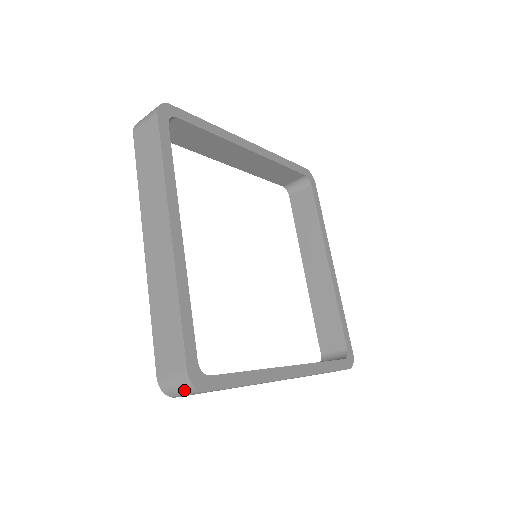
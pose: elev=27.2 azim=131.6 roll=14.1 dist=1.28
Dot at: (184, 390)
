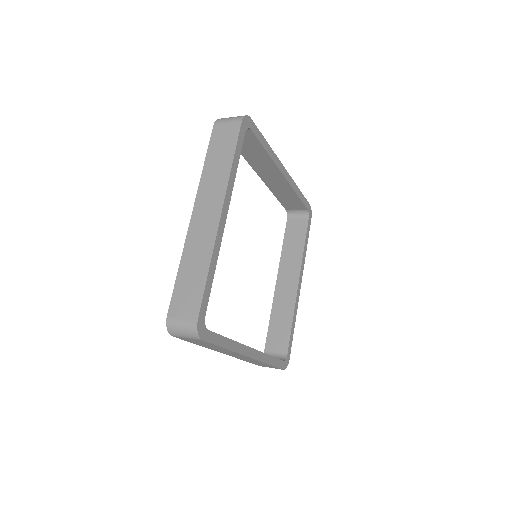
Dot at: (187, 333)
